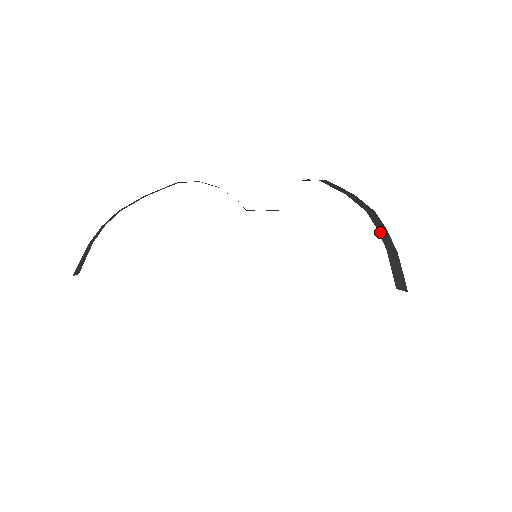
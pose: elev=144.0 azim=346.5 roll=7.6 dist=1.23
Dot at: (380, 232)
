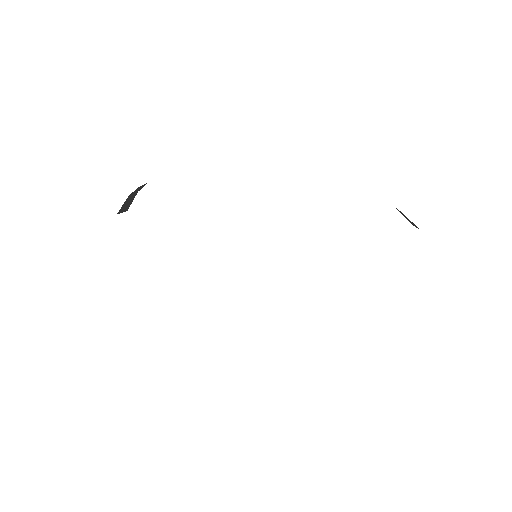
Dot at: occluded
